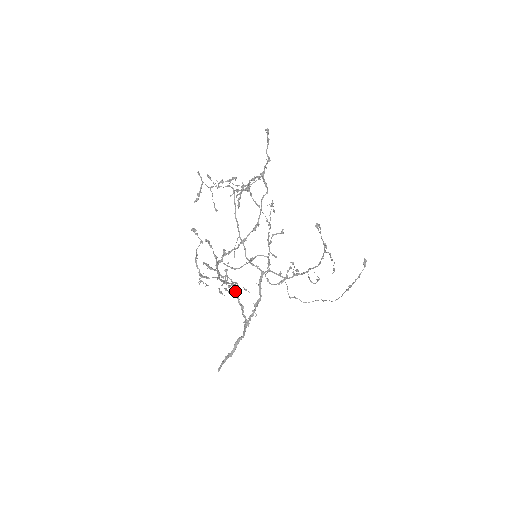
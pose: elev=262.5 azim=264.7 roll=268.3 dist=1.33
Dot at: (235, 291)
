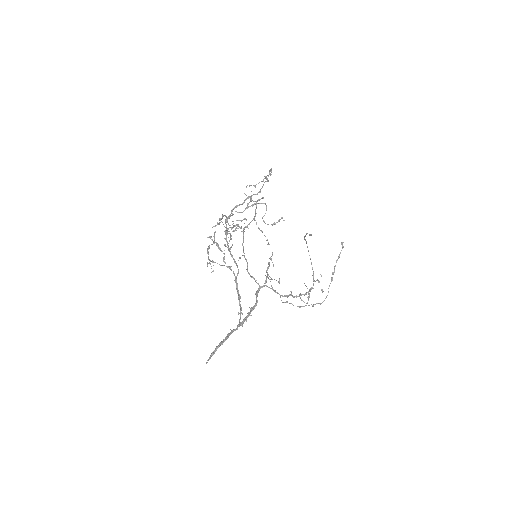
Dot at: (235, 279)
